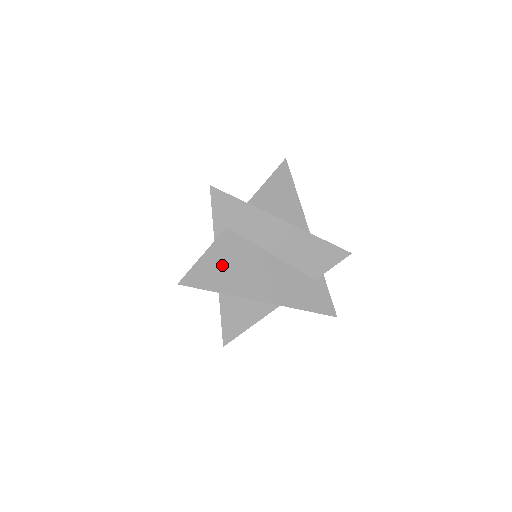
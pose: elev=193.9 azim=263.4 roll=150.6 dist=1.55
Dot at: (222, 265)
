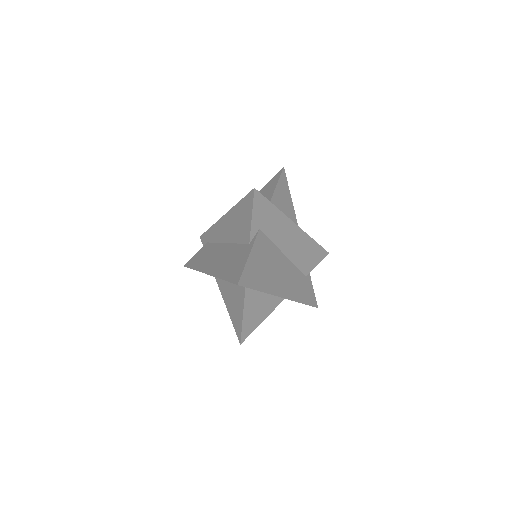
Dot at: (260, 265)
